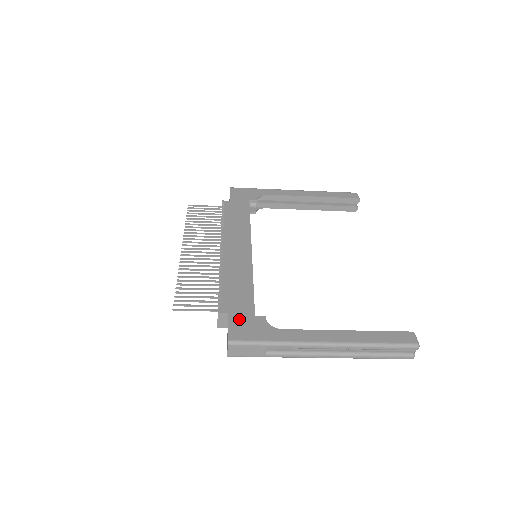
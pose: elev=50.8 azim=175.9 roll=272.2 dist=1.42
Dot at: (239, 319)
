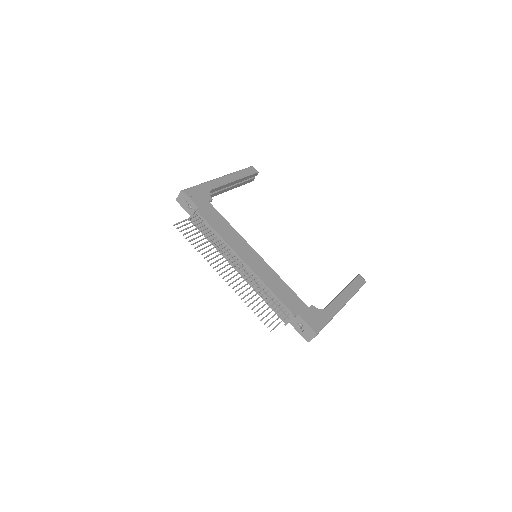
Dot at: (306, 315)
